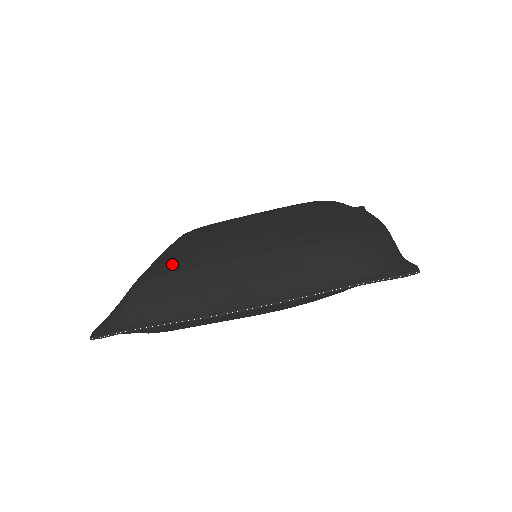
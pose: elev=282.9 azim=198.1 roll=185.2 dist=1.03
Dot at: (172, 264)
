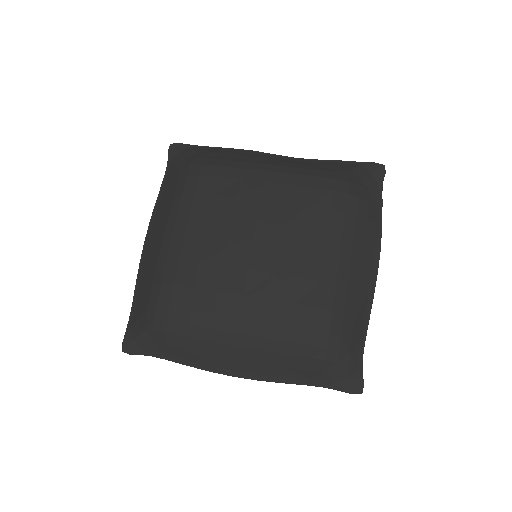
Dot at: (181, 307)
